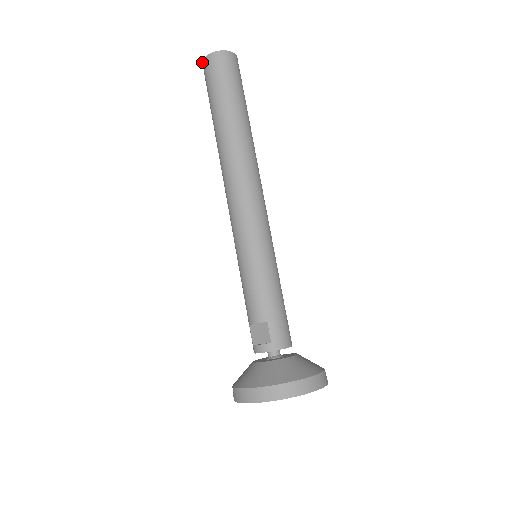
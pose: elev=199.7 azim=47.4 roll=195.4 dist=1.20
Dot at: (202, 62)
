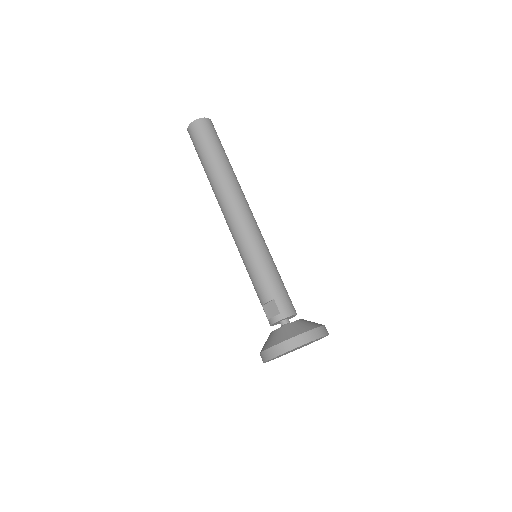
Dot at: (187, 130)
